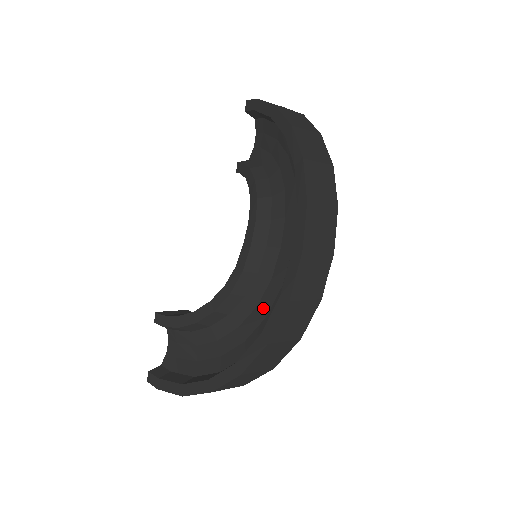
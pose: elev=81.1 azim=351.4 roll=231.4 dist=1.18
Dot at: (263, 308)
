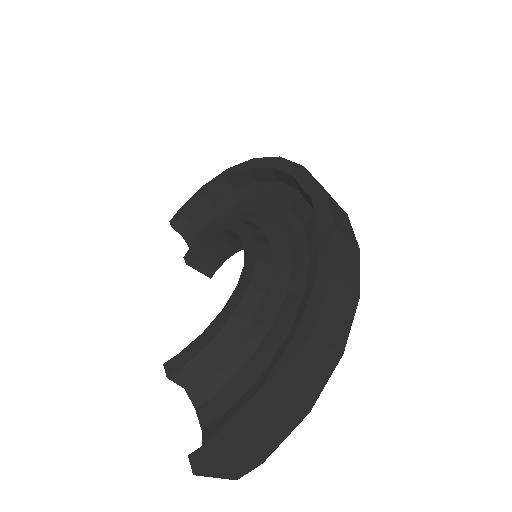
Dot at: (300, 254)
